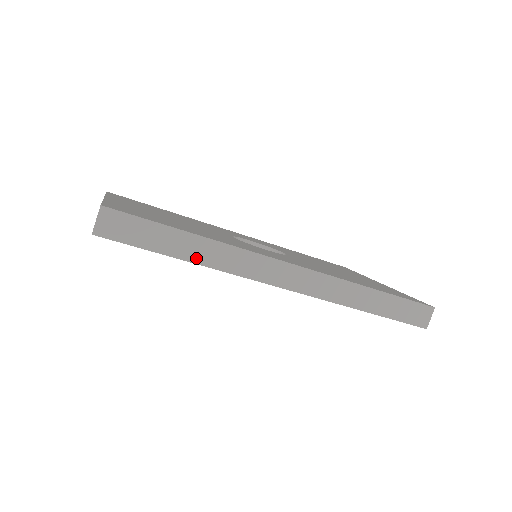
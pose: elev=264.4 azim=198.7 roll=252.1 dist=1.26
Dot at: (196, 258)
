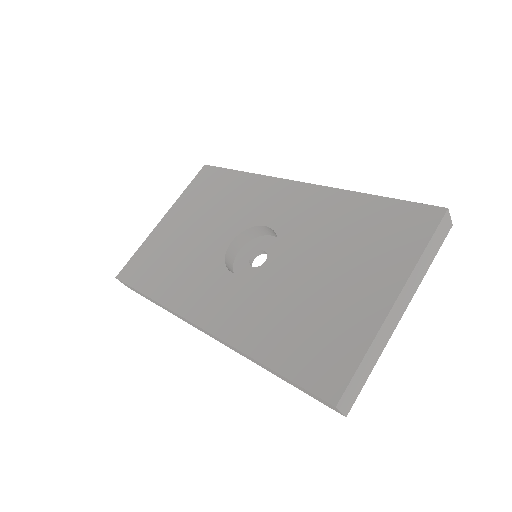
Dot at: (162, 307)
